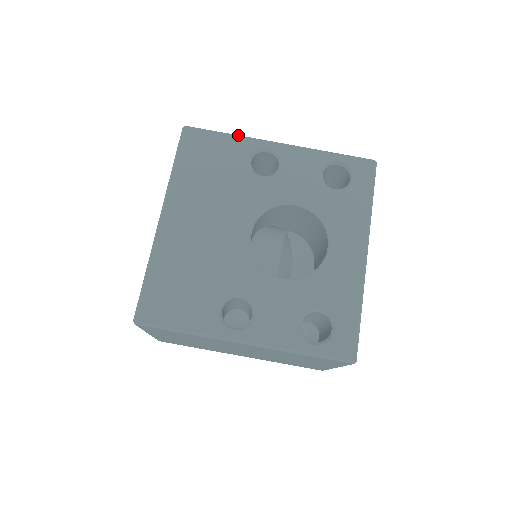
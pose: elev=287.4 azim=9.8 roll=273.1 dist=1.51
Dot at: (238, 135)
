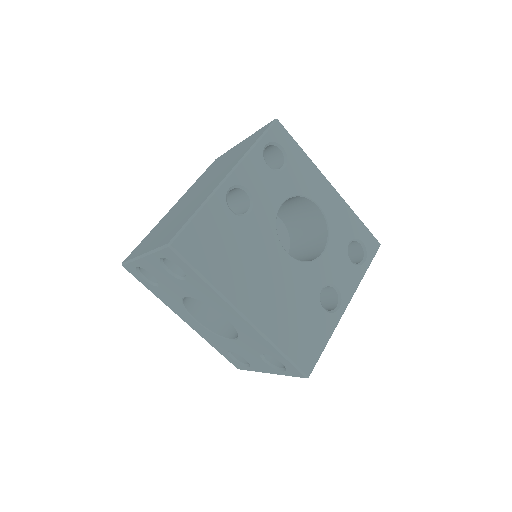
Dot at: (203, 203)
